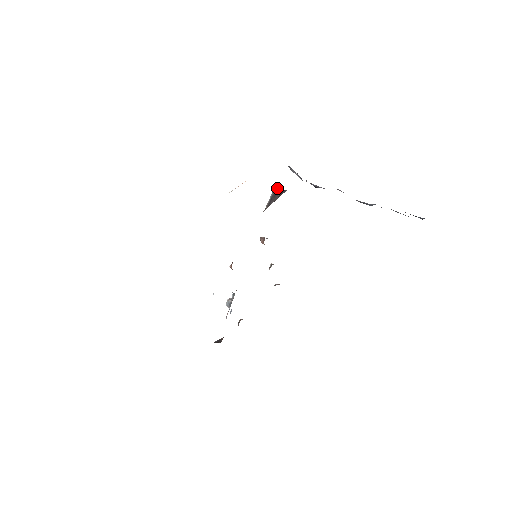
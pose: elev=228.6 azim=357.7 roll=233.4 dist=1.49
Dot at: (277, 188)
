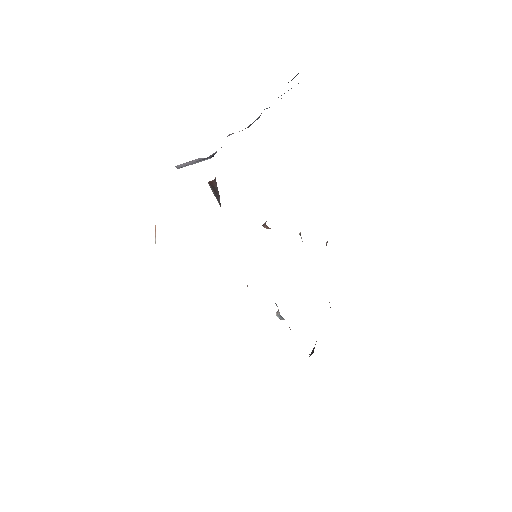
Dot at: (210, 184)
